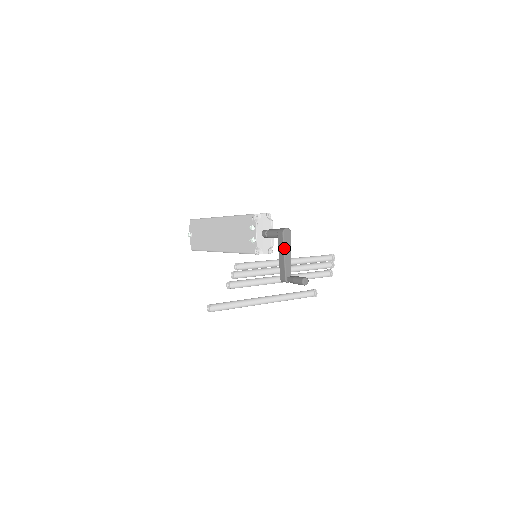
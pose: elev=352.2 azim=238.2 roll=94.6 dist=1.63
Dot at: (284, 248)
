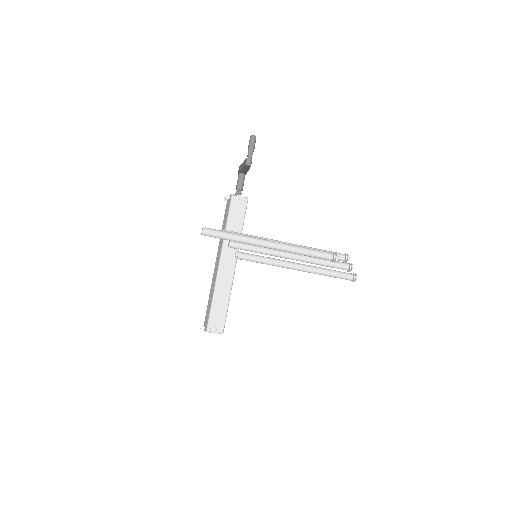
Dot at: occluded
